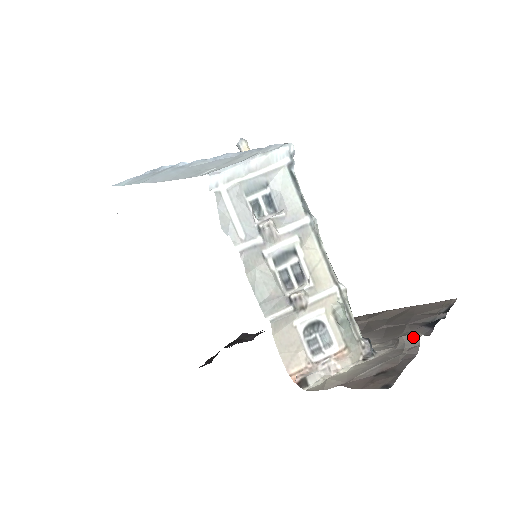
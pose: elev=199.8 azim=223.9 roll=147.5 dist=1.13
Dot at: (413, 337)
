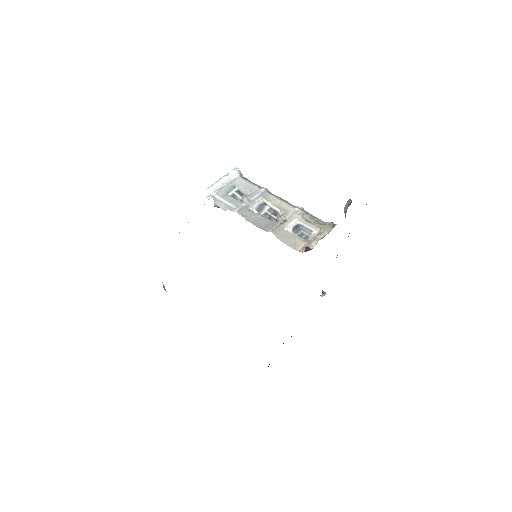
Dot at: (348, 202)
